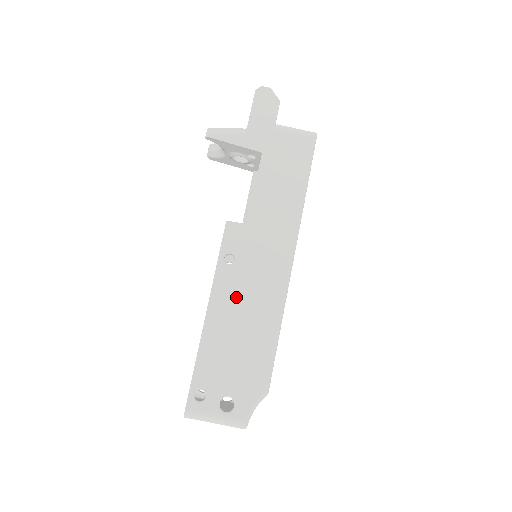
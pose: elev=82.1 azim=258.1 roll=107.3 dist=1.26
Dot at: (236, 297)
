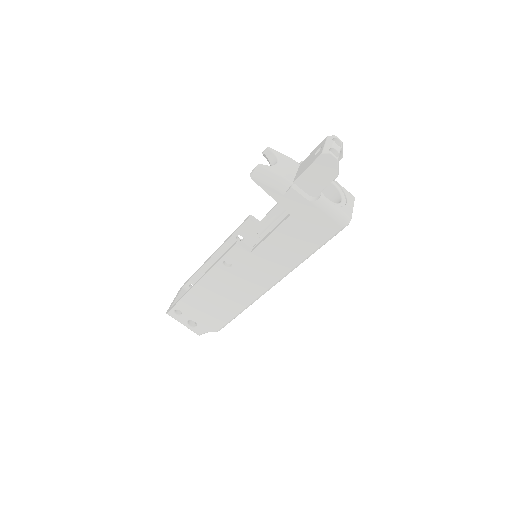
Dot at: (221, 285)
